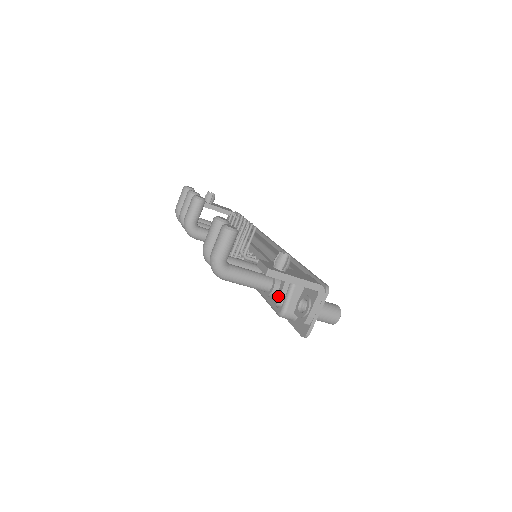
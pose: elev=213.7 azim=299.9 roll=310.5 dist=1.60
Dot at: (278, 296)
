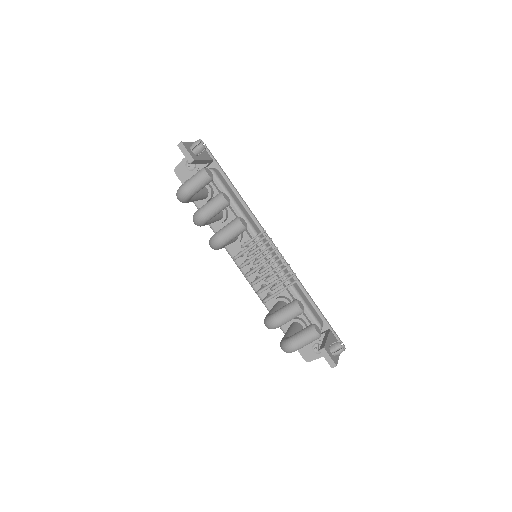
Dot at: occluded
